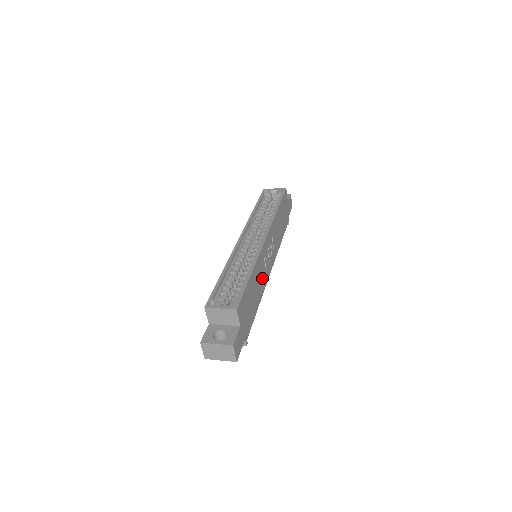
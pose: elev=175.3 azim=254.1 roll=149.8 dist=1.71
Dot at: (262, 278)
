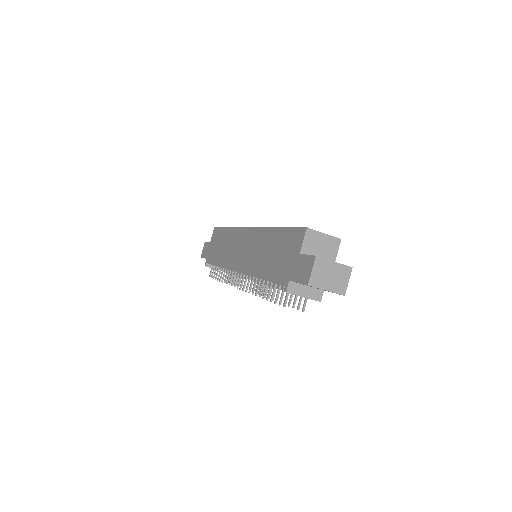
Dot at: occluded
